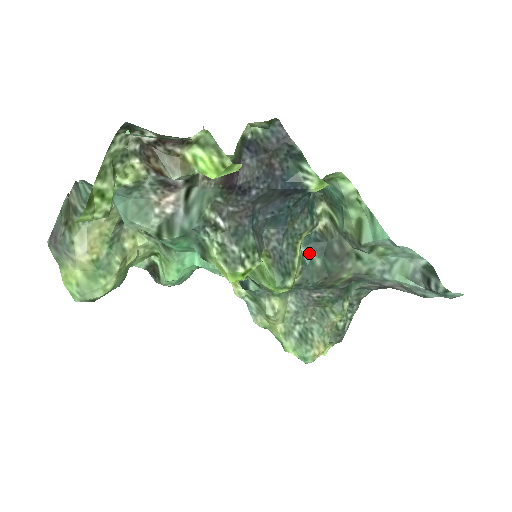
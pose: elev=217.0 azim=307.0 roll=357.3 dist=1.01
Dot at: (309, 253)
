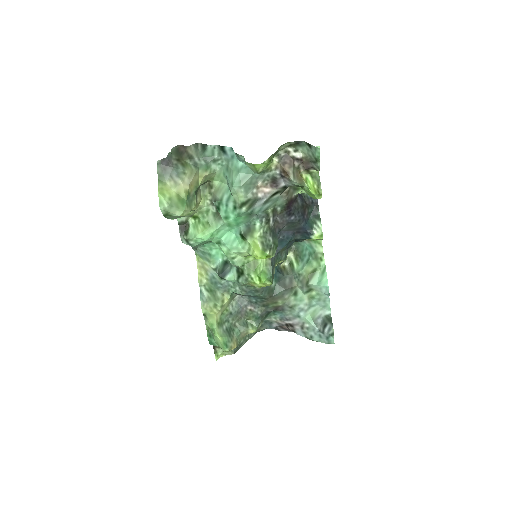
Dot at: occluded
